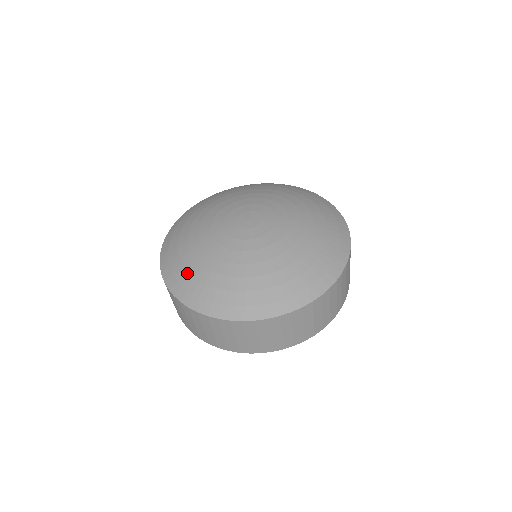
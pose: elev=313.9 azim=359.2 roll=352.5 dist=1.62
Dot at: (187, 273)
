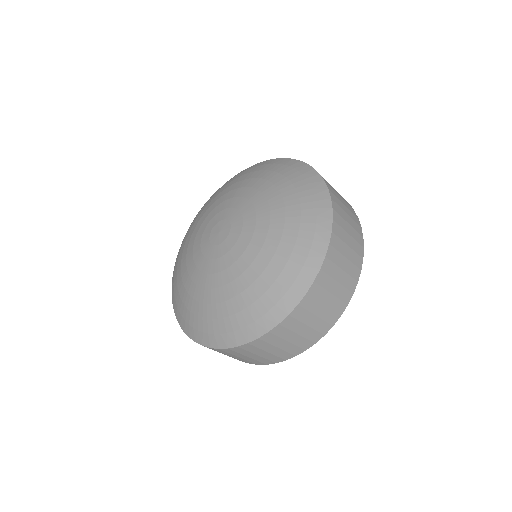
Dot at: (249, 308)
